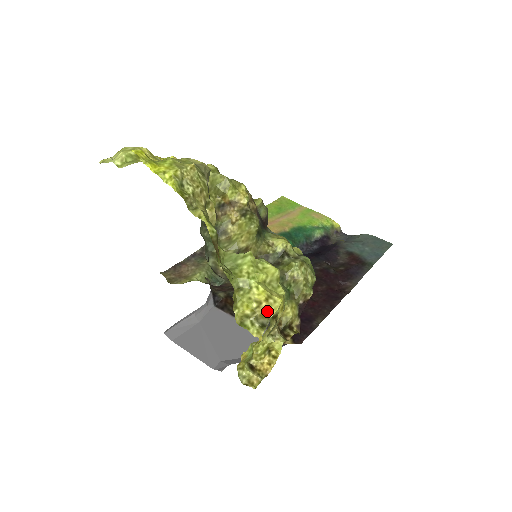
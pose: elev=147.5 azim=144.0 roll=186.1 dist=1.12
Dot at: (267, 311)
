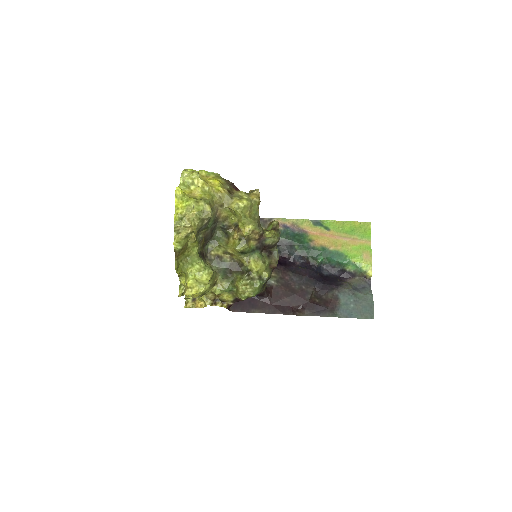
Dot at: (185, 291)
